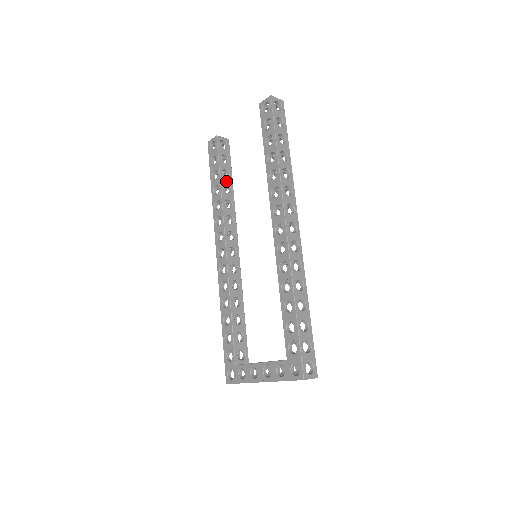
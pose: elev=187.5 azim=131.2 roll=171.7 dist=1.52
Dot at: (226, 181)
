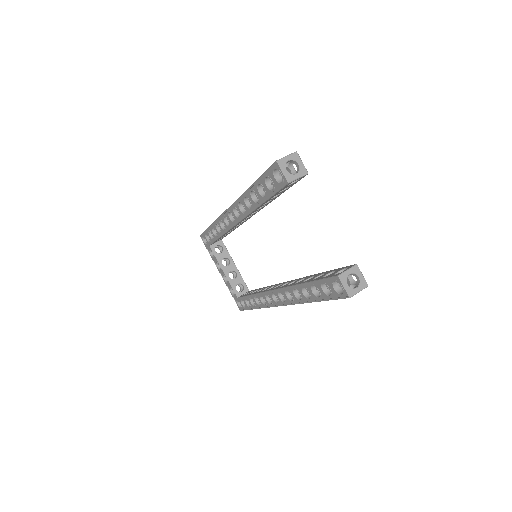
Dot at: occluded
